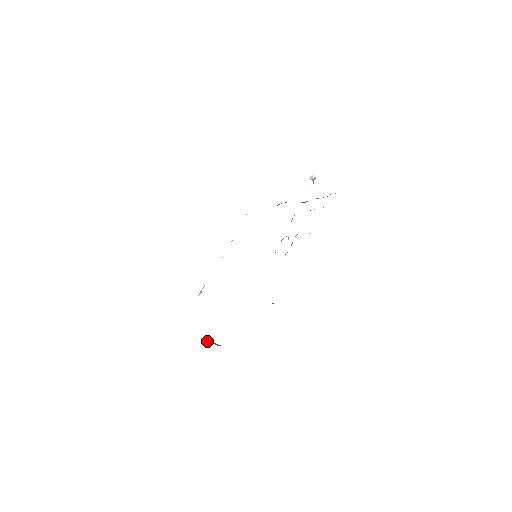
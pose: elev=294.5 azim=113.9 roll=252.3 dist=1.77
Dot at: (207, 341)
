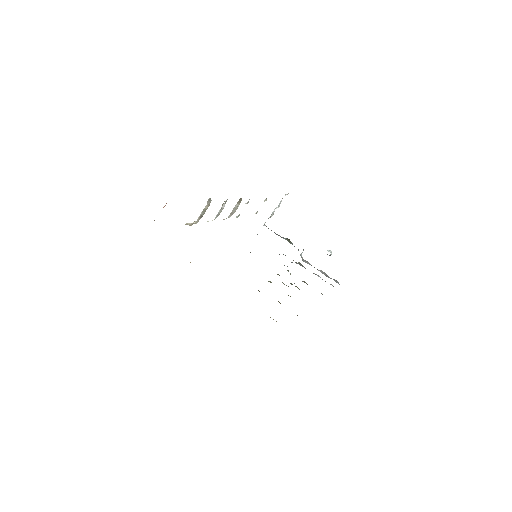
Dot at: occluded
